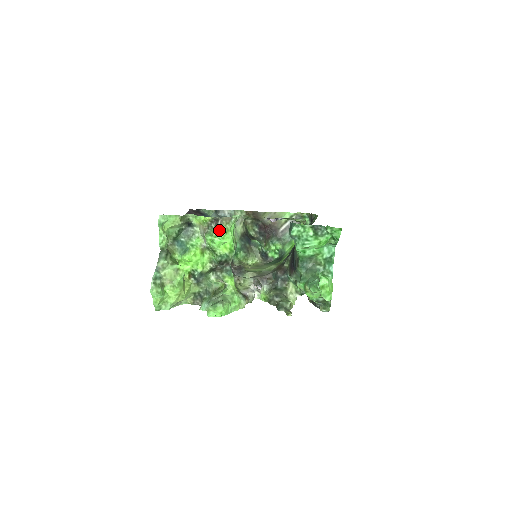
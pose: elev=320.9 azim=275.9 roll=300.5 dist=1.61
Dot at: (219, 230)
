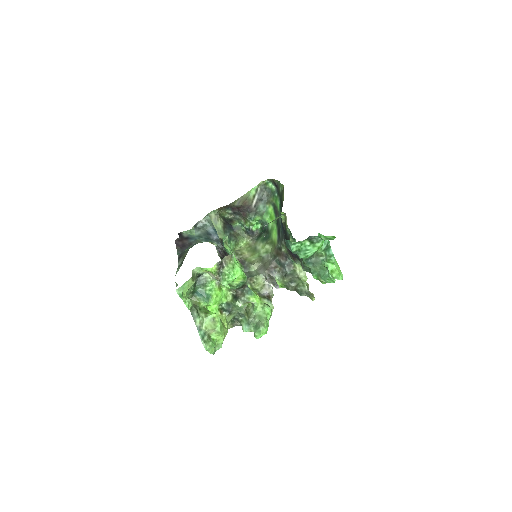
Dot at: (227, 270)
